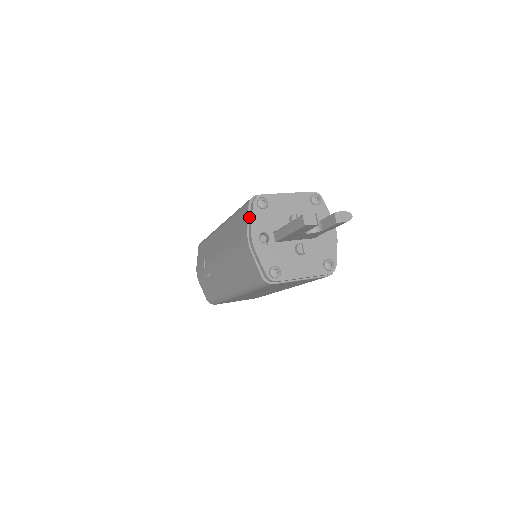
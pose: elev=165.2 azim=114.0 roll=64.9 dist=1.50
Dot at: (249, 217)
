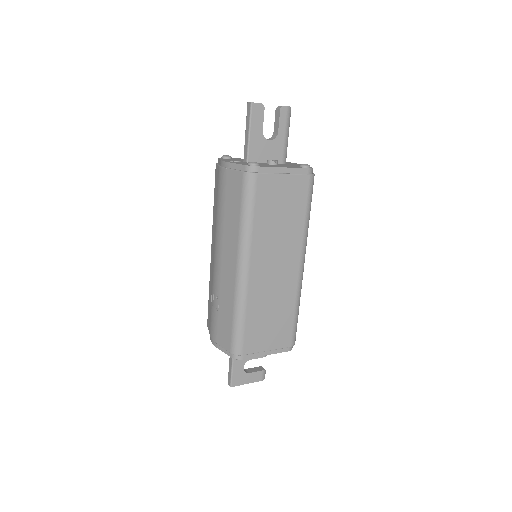
Dot at: occluded
